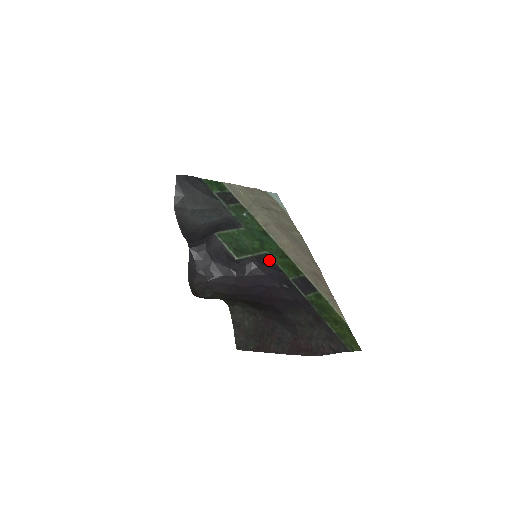
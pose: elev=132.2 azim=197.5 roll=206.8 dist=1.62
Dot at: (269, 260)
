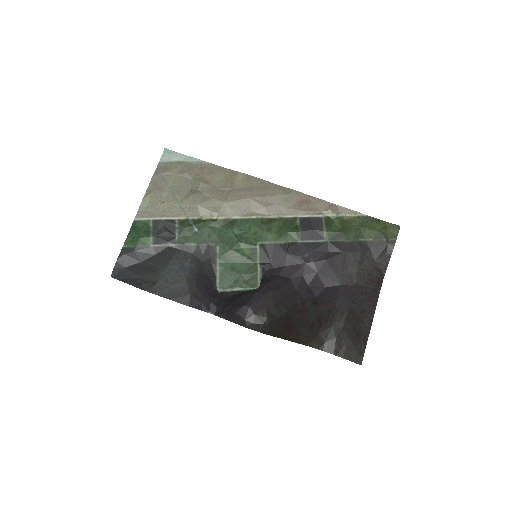
Dot at: (269, 249)
